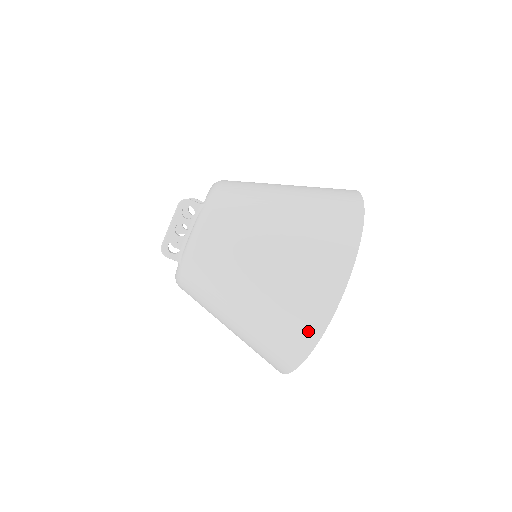
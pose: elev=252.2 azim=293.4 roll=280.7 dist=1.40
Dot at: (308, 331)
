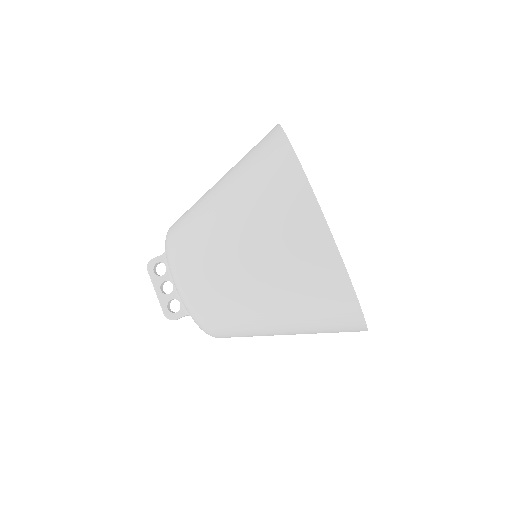
Dot at: (324, 259)
